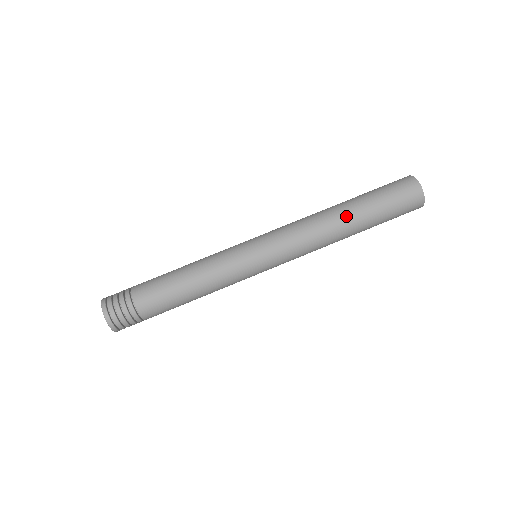
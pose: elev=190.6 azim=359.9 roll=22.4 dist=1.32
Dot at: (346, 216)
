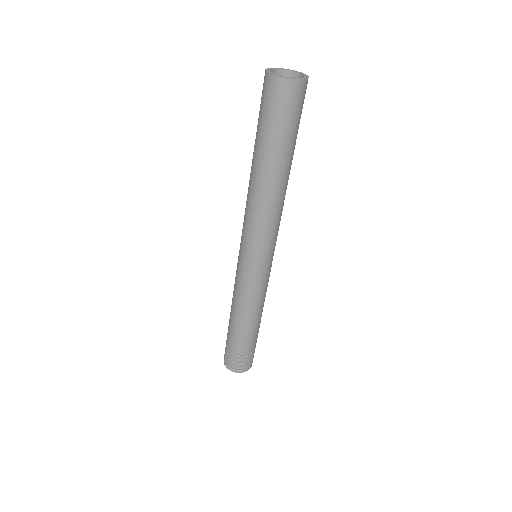
Dot at: (263, 175)
